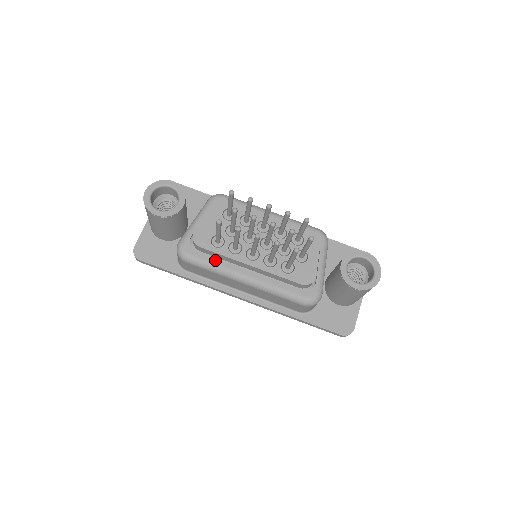
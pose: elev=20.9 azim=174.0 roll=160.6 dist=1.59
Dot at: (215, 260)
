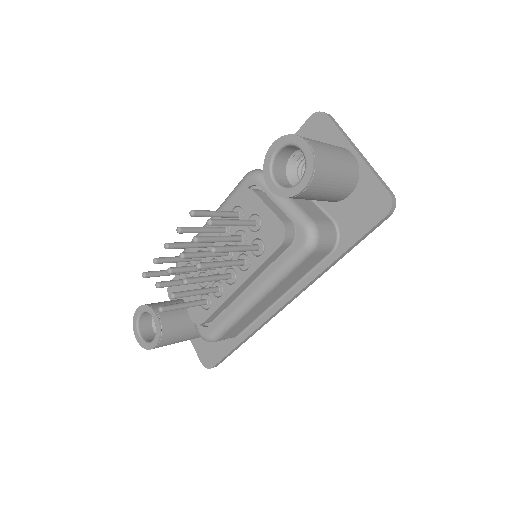
Dot at: (224, 315)
